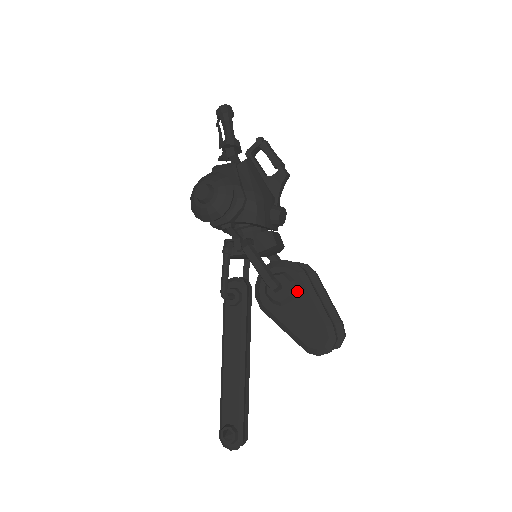
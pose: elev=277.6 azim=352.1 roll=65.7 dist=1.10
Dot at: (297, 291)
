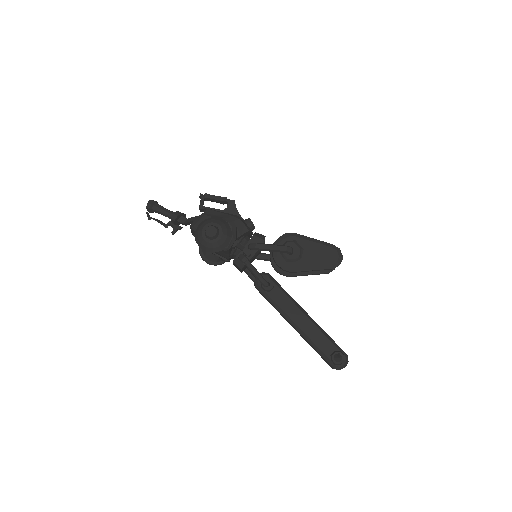
Dot at: (301, 244)
